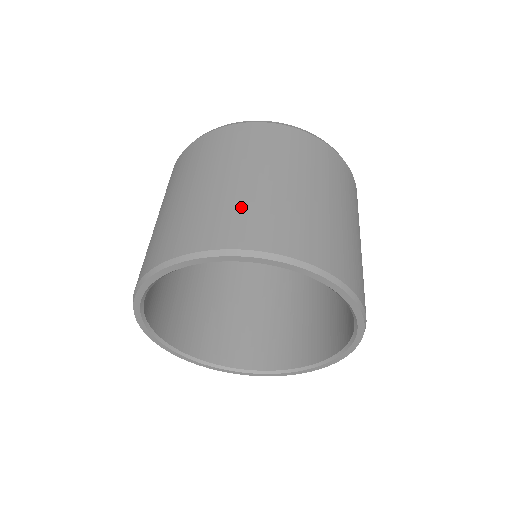
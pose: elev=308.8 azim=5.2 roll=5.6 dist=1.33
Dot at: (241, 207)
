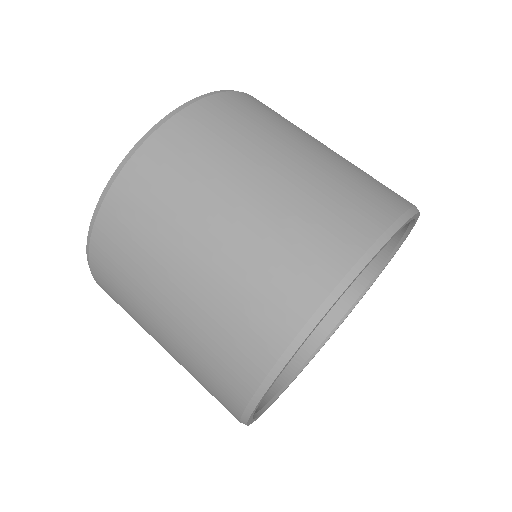
Dot at: (218, 320)
